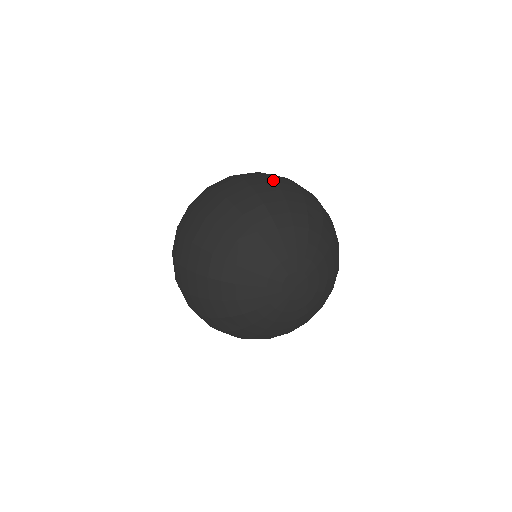
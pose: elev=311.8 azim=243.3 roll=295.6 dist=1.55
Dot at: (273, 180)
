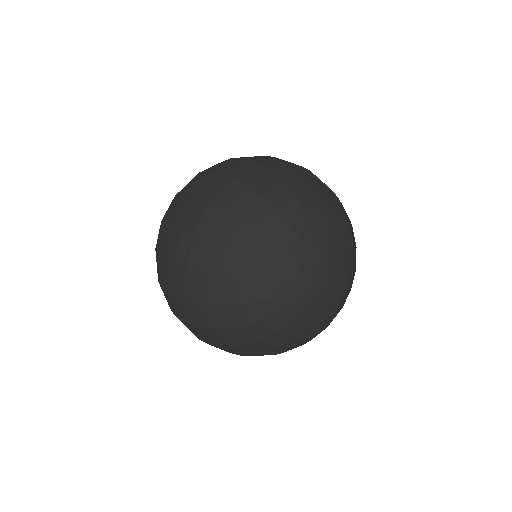
Dot at: (190, 233)
